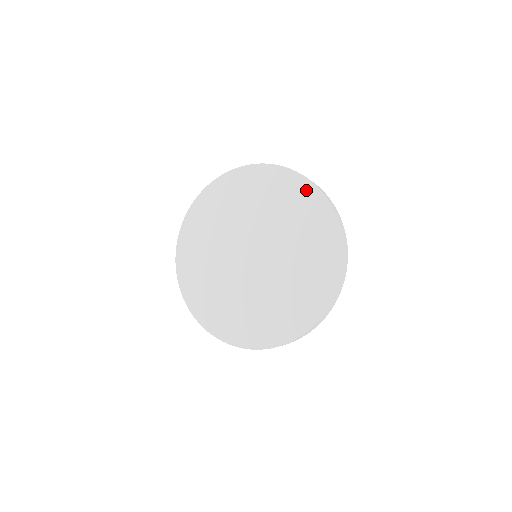
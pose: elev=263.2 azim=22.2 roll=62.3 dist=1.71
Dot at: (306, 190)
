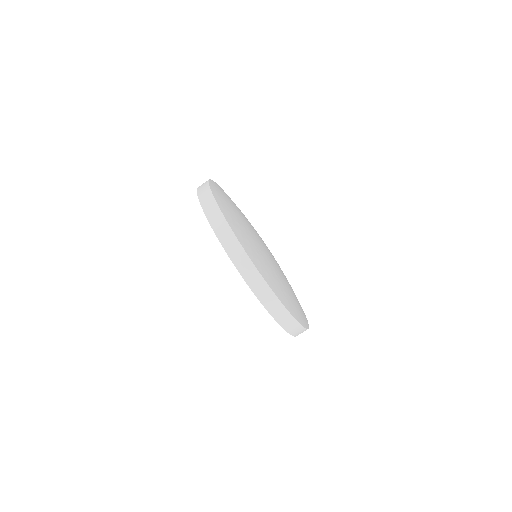
Dot at: occluded
